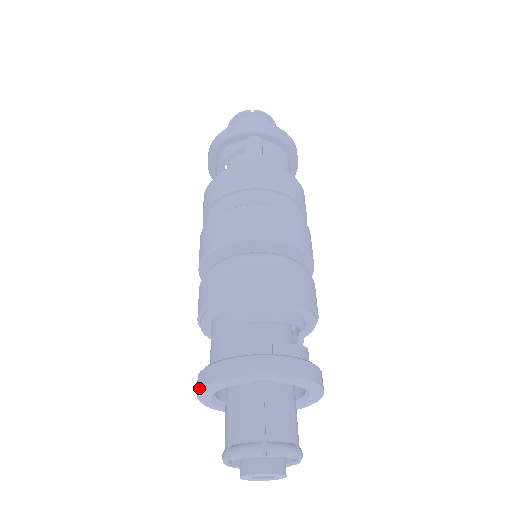
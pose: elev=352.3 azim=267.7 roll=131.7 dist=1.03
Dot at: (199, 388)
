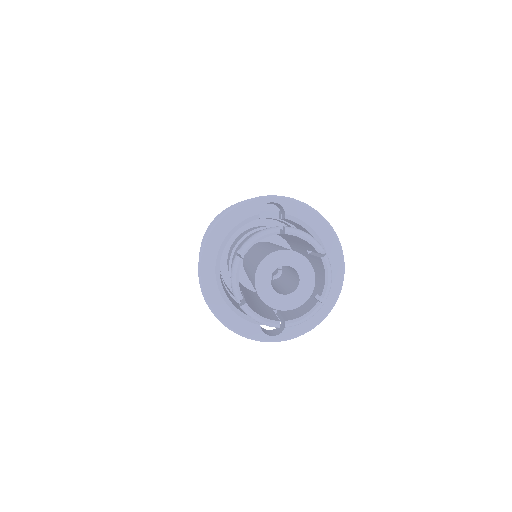
Dot at: occluded
